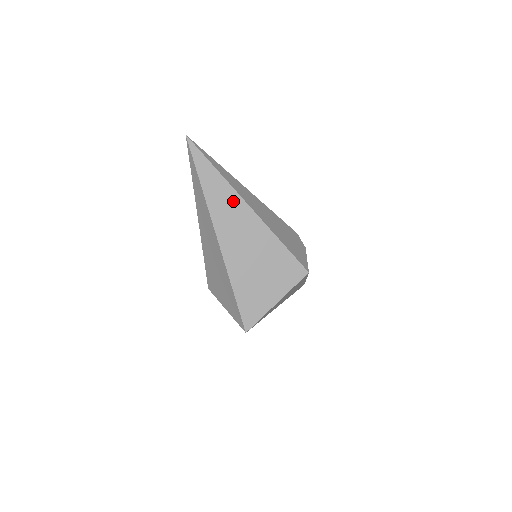
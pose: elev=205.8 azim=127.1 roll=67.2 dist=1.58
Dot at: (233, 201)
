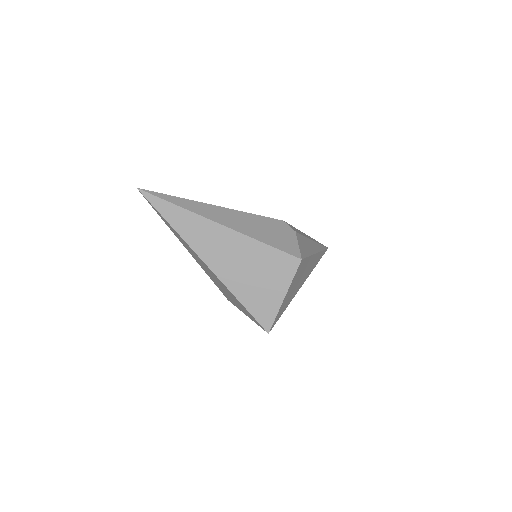
Dot at: (204, 226)
